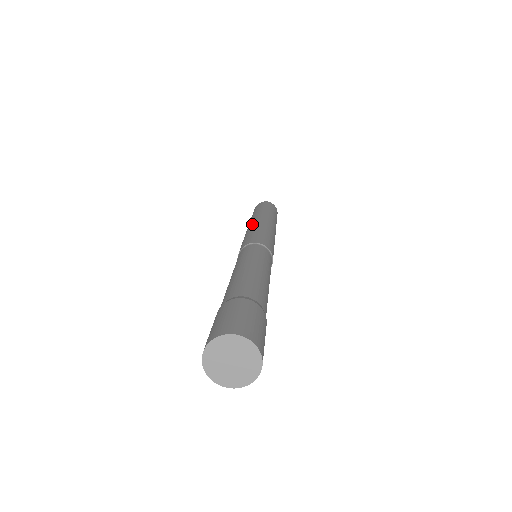
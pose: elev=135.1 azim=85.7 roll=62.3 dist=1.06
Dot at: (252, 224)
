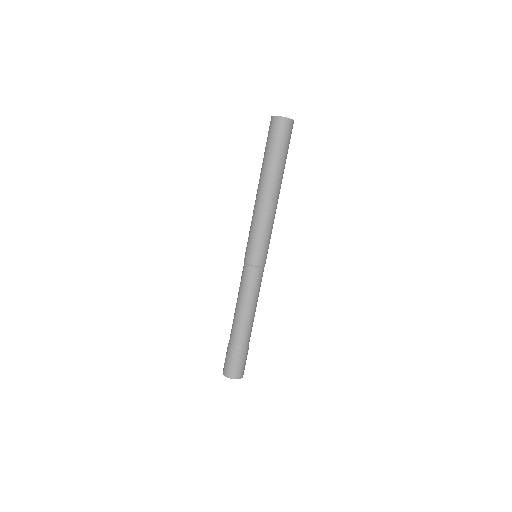
Dot at: (258, 208)
